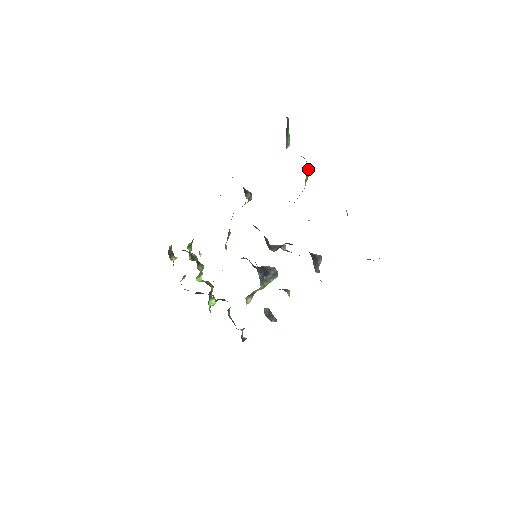
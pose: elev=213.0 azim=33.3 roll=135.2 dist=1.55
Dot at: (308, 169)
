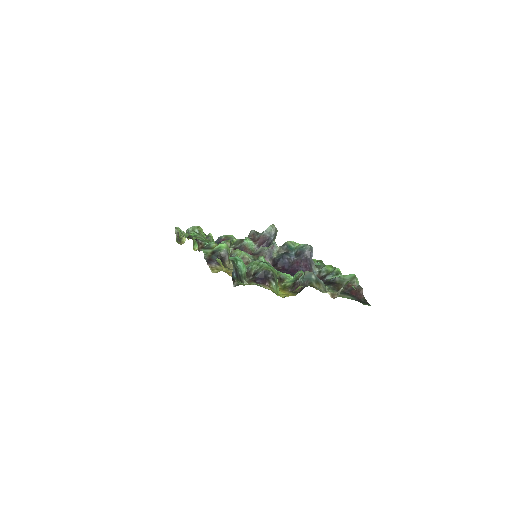
Dot at: (275, 286)
